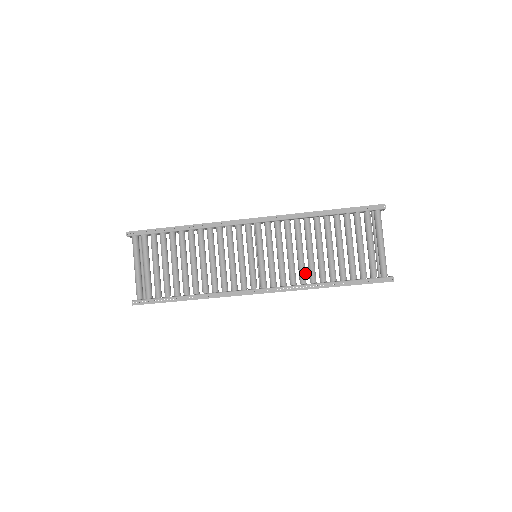
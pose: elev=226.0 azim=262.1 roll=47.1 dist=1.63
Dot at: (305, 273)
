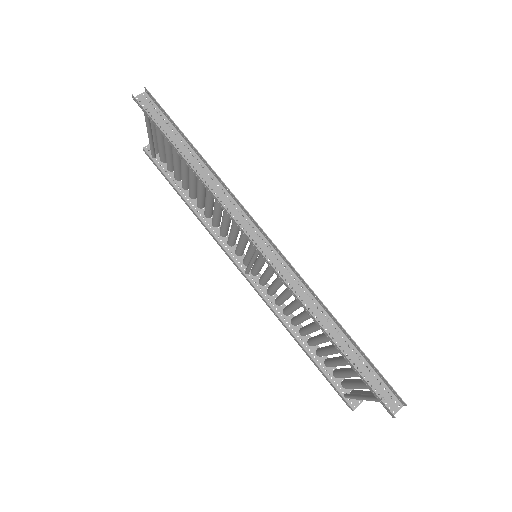
Dot at: occluded
